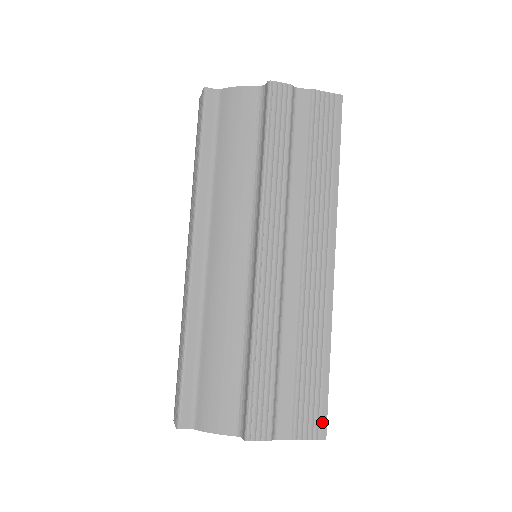
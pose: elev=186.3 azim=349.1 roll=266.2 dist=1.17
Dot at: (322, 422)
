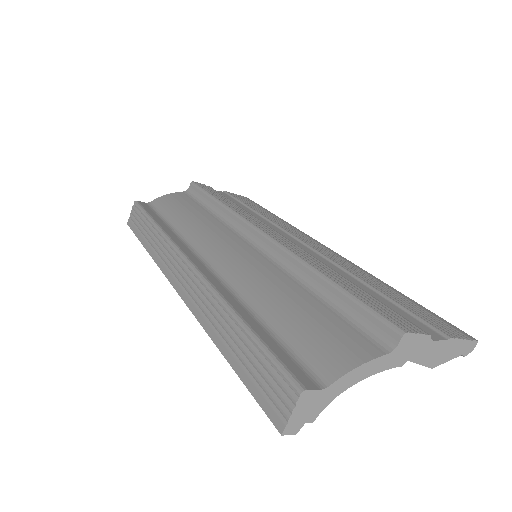
Dot at: (454, 328)
